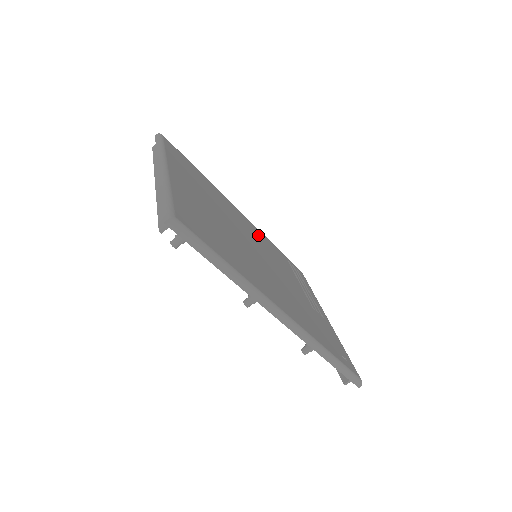
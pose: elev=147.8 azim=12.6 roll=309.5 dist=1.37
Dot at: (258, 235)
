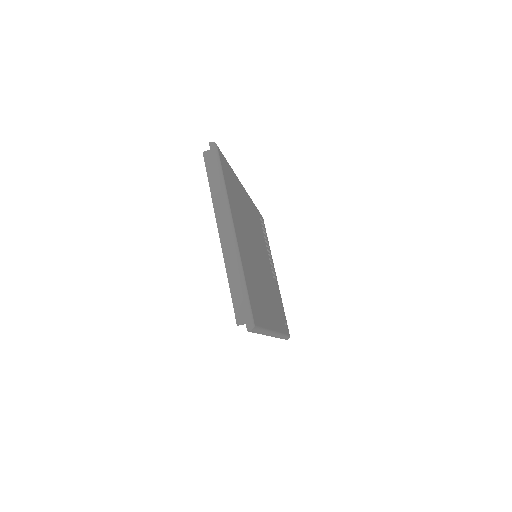
Dot at: occluded
